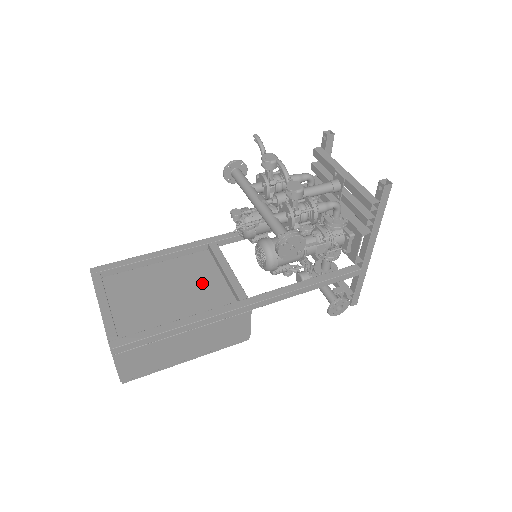
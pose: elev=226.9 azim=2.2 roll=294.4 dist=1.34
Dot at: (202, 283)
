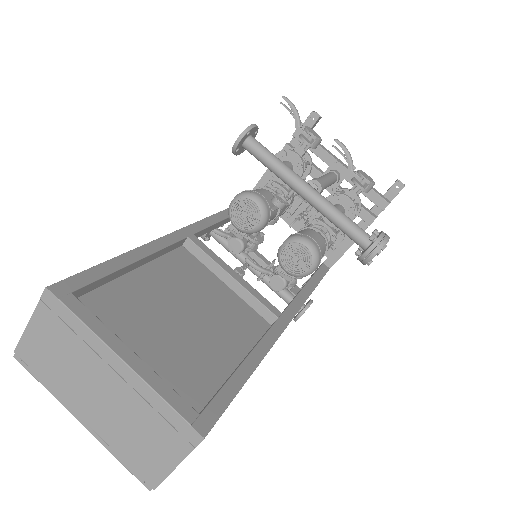
Dot at: (213, 298)
